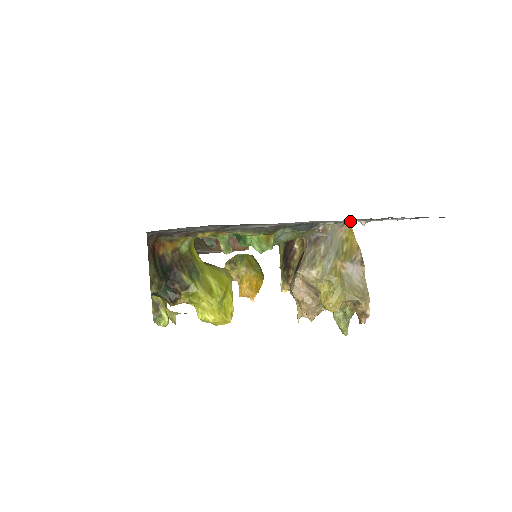
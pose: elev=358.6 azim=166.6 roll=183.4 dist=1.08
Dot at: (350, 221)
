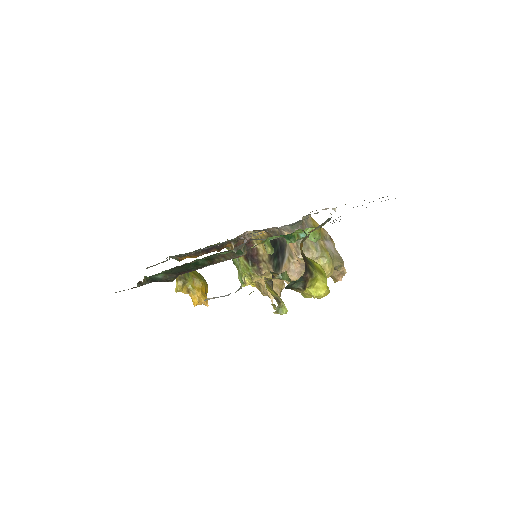
Dot at: occluded
